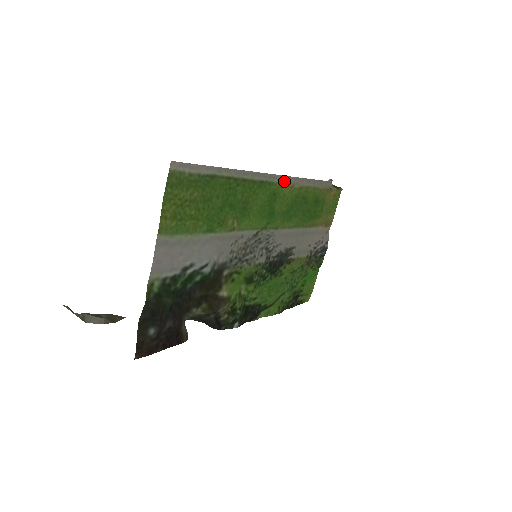
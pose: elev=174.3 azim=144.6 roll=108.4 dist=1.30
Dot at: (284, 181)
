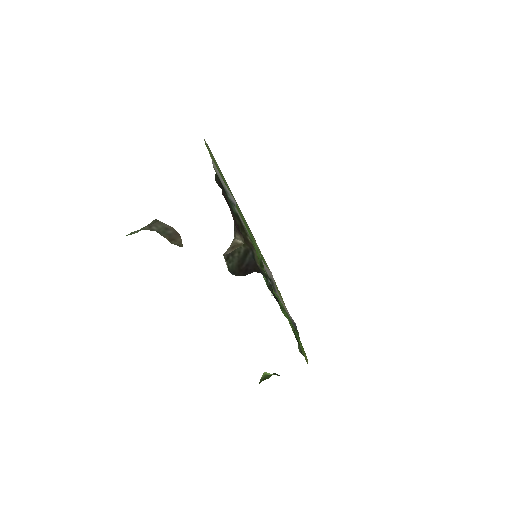
Dot at: (250, 230)
